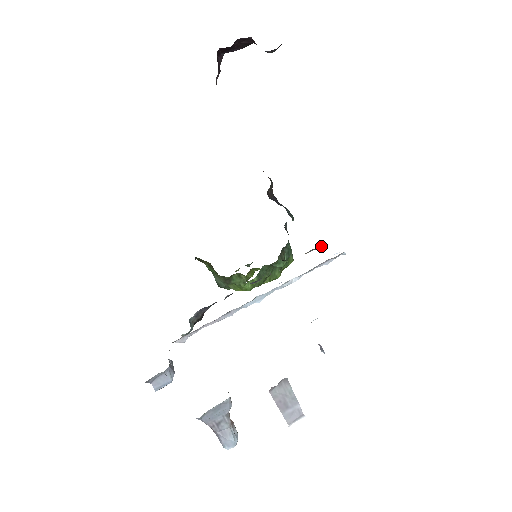
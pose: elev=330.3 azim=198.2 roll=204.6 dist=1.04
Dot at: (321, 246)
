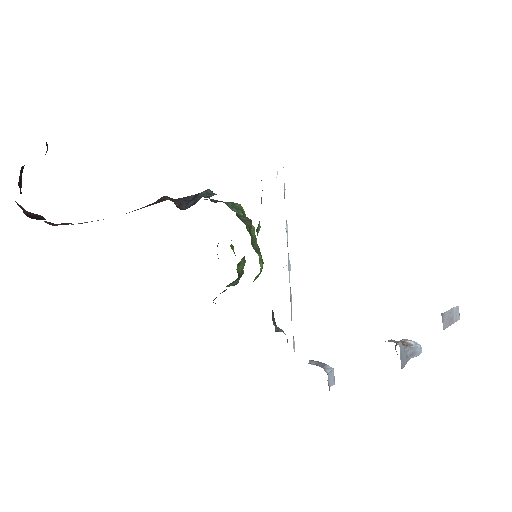
Dot at: occluded
